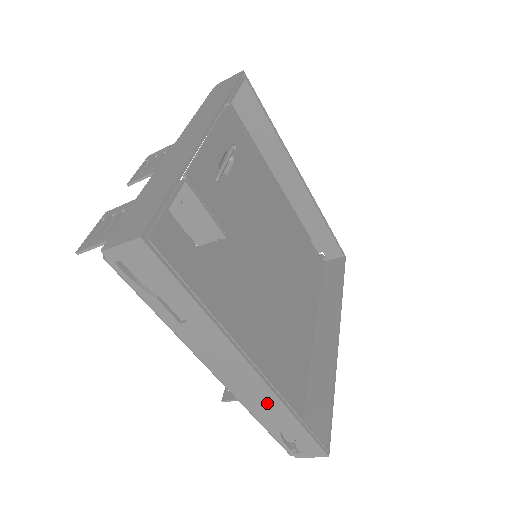
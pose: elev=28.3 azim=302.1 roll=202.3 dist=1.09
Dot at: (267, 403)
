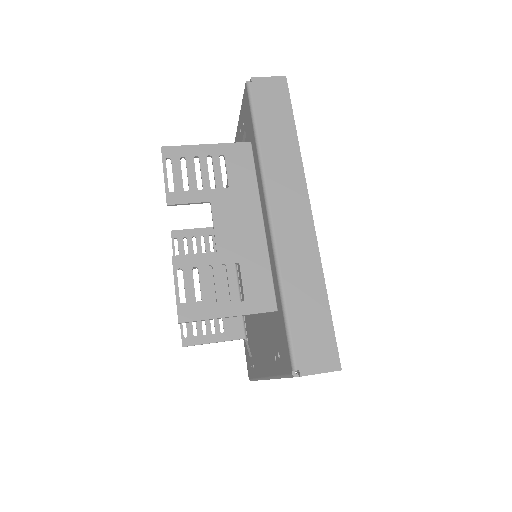
Dot at: occluded
